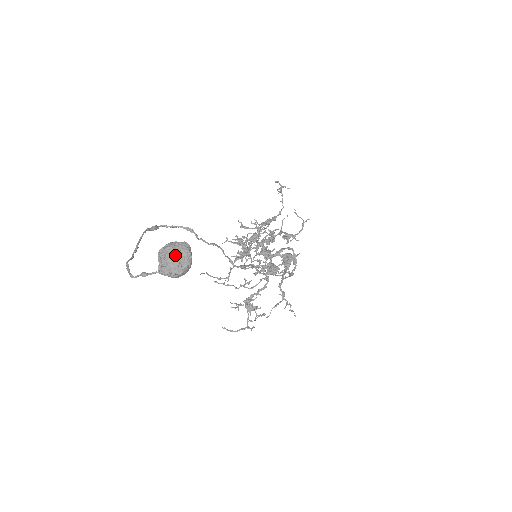
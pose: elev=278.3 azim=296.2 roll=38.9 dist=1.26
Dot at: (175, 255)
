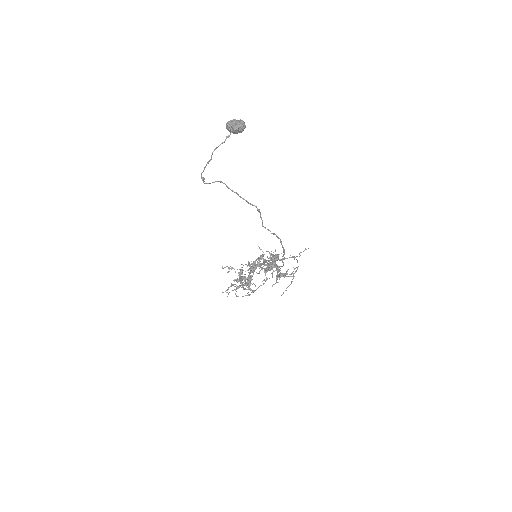
Dot at: occluded
